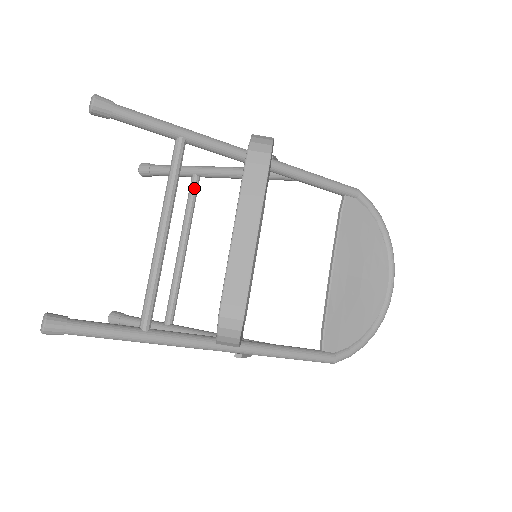
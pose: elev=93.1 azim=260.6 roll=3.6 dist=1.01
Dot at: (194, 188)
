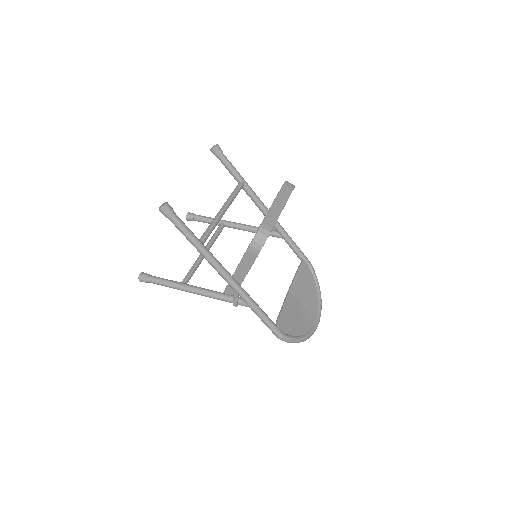
Dot at: (221, 228)
